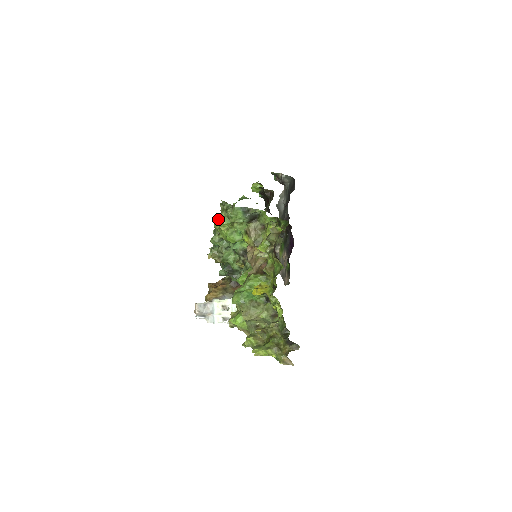
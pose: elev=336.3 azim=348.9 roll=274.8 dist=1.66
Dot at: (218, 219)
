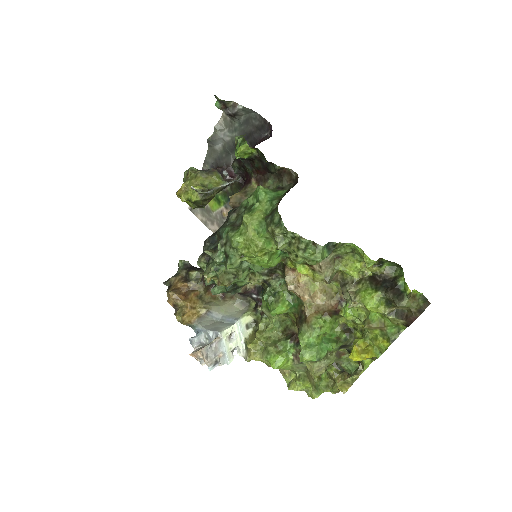
Dot at: (242, 236)
